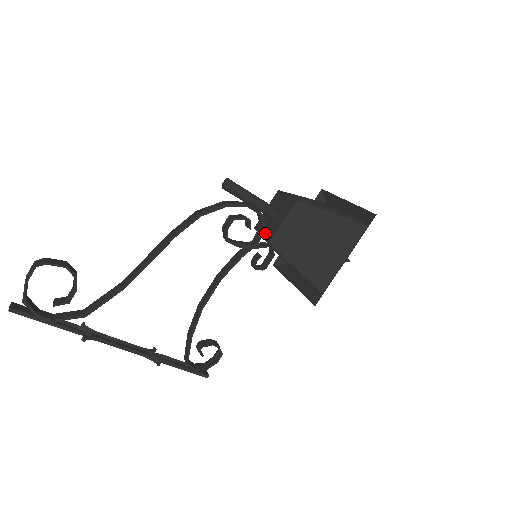
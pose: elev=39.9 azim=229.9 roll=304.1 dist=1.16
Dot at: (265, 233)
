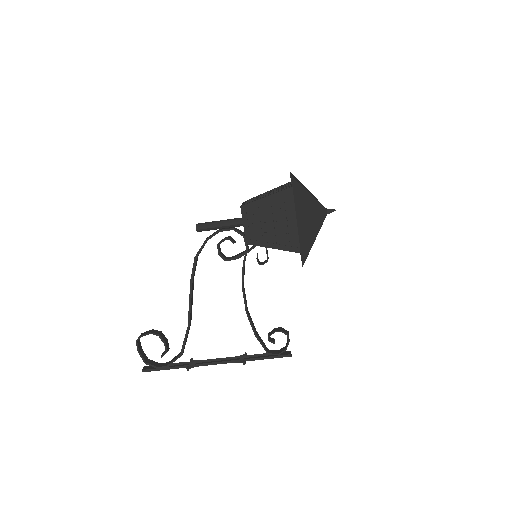
Dot at: occluded
